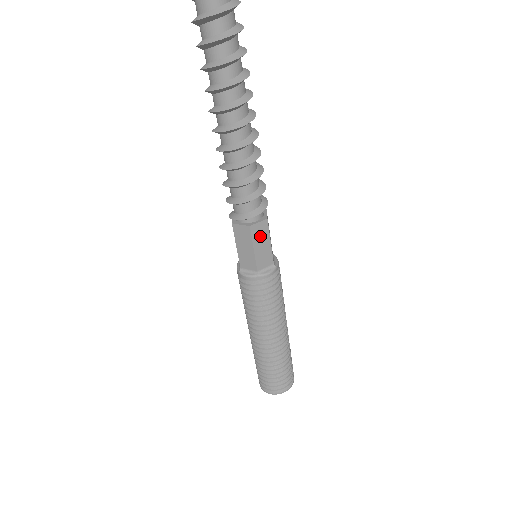
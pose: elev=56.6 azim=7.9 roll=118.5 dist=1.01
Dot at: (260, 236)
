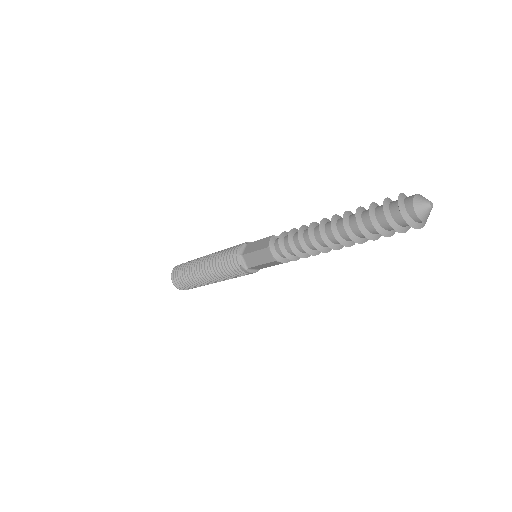
Dot at: occluded
